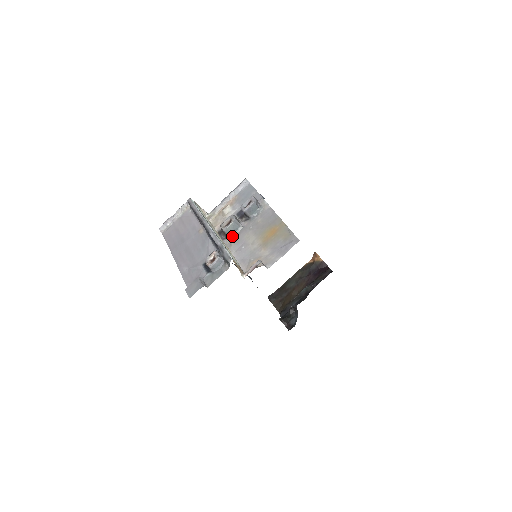
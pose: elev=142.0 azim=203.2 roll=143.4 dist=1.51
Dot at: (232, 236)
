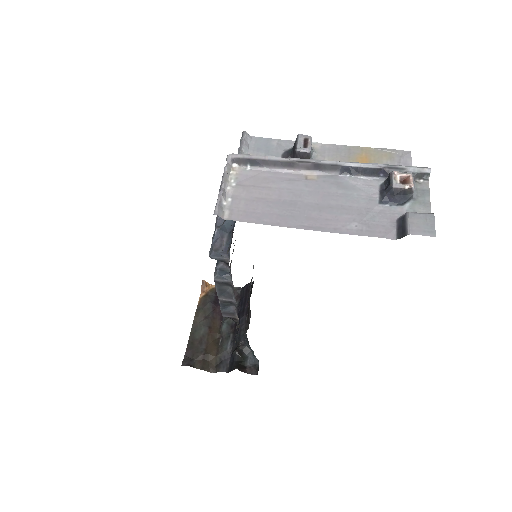
Dot at: occluded
